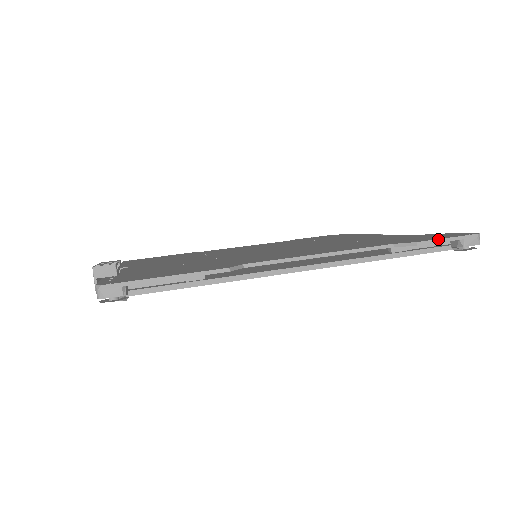
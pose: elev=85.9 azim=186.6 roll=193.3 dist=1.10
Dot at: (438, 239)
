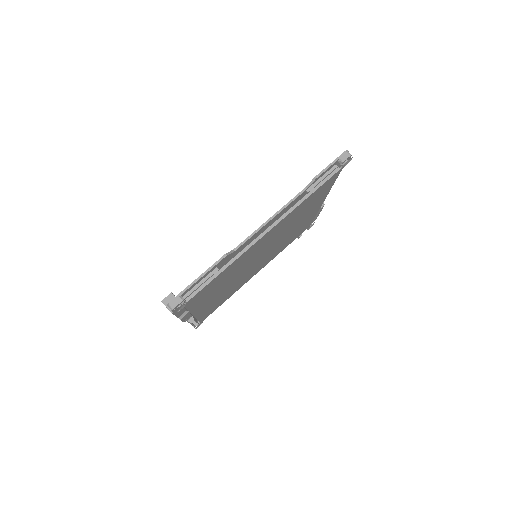
Dot at: (325, 168)
